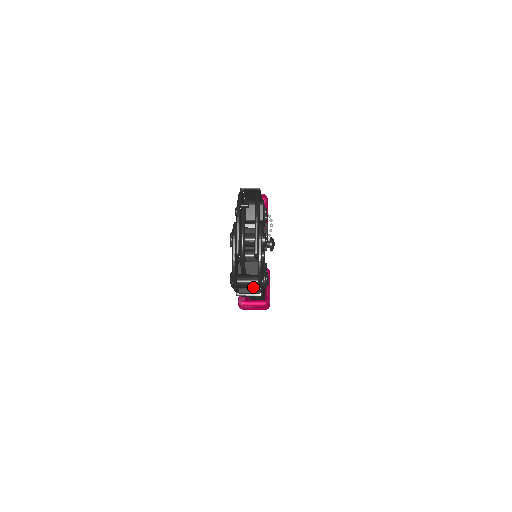
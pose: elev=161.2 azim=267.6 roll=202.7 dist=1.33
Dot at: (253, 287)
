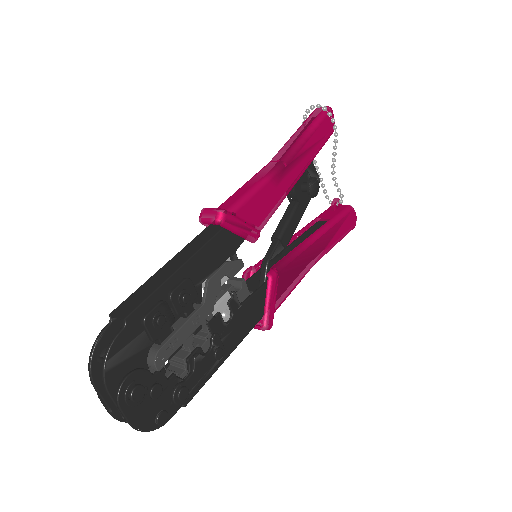
Dot at: occluded
